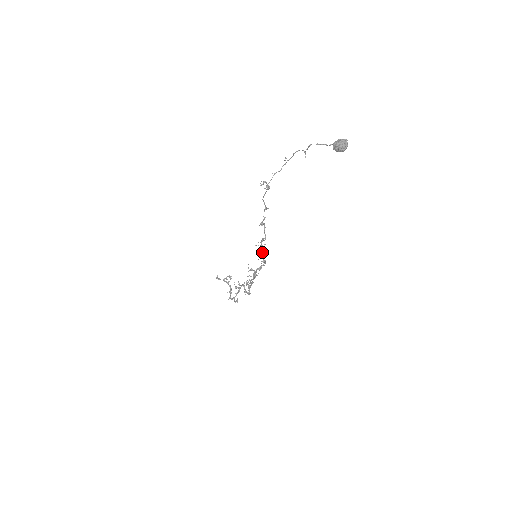
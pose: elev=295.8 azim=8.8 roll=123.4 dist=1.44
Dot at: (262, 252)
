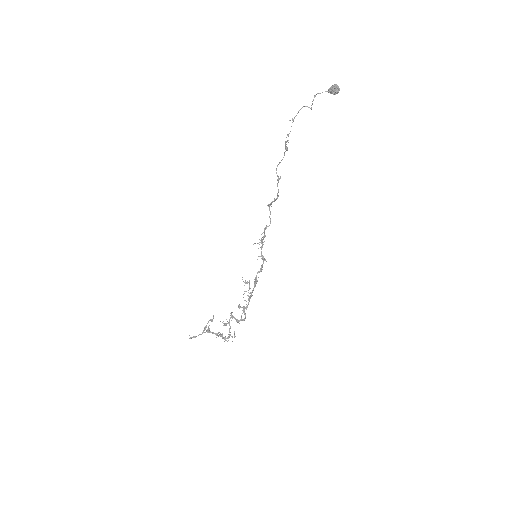
Dot at: (262, 247)
